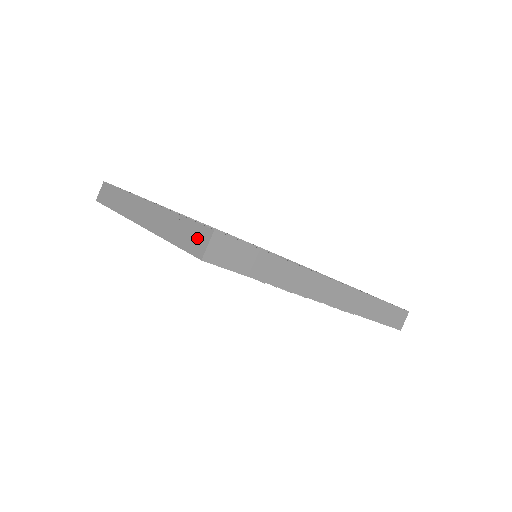
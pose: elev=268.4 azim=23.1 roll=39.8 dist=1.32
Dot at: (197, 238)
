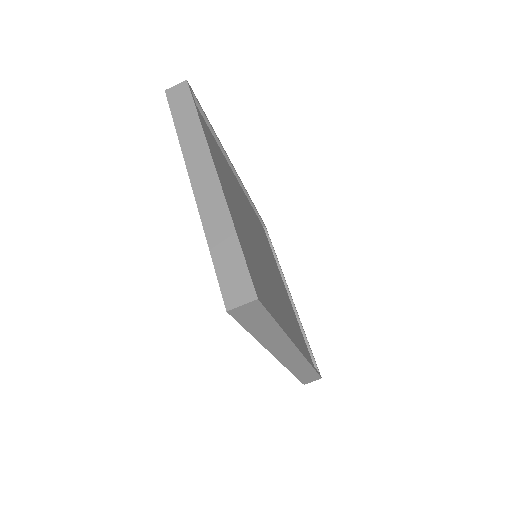
Dot at: (237, 284)
